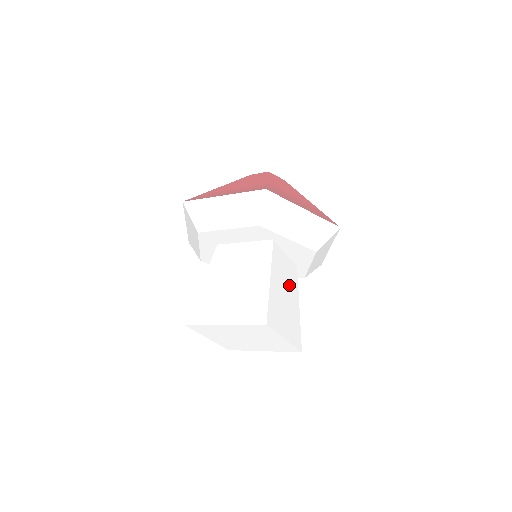
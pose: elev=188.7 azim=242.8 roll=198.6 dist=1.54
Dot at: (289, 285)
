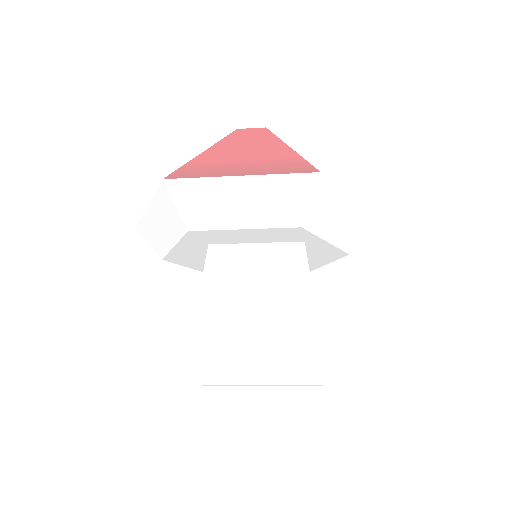
Dot at: occluded
